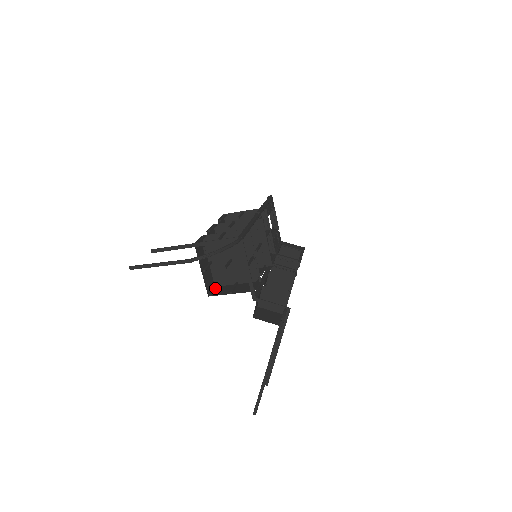
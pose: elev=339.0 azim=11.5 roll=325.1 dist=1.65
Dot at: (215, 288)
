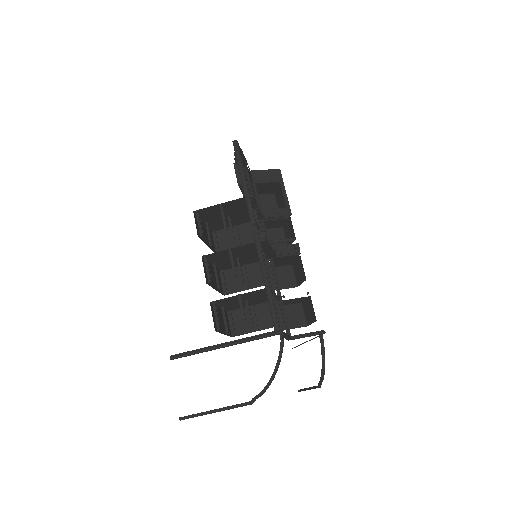
Dot at: (232, 321)
